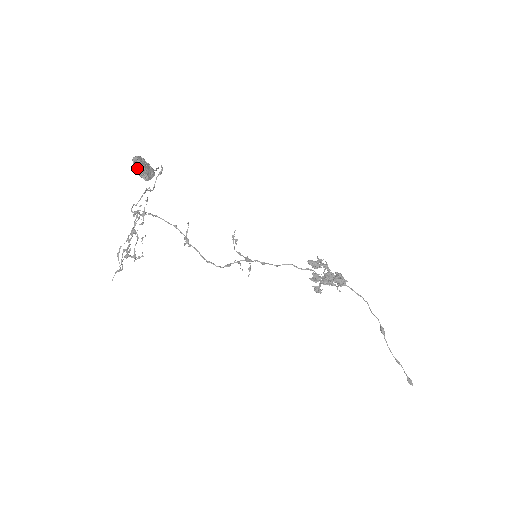
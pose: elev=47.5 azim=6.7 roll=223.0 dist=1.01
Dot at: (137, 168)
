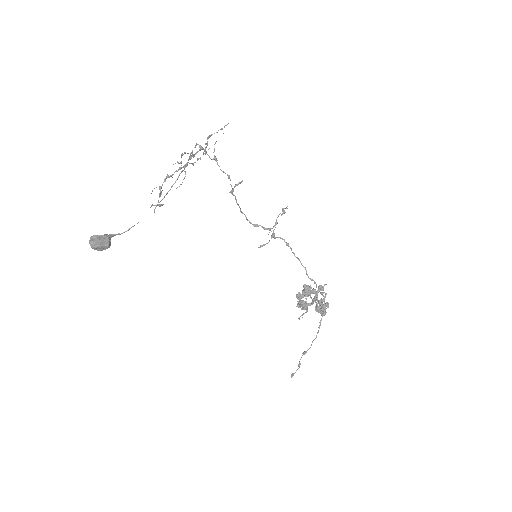
Dot at: (91, 245)
